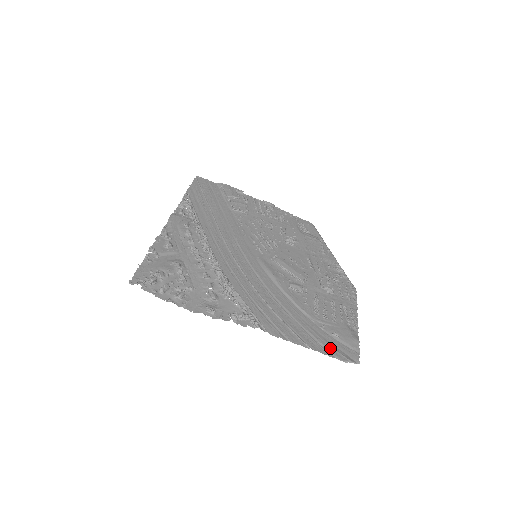
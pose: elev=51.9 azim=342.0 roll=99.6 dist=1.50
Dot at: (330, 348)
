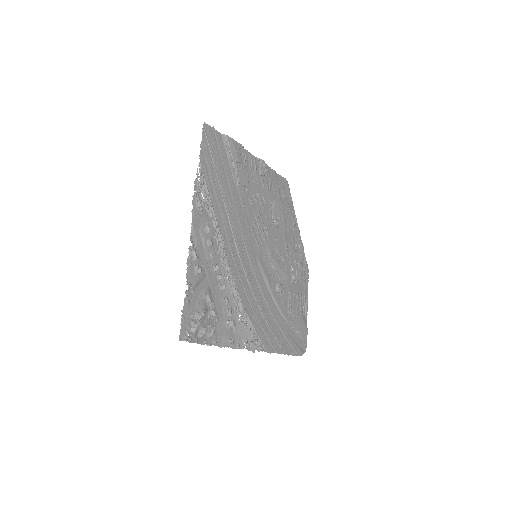
Dot at: (295, 347)
